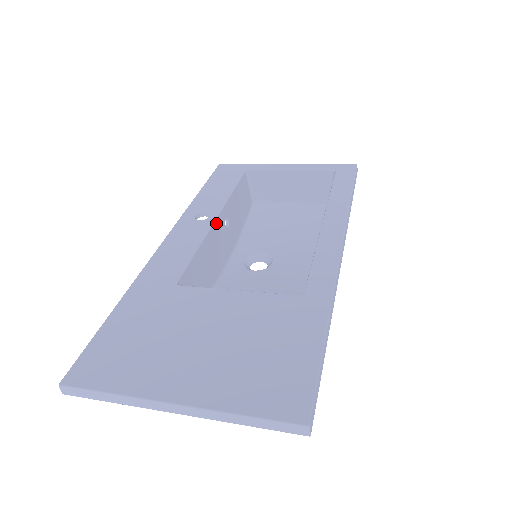
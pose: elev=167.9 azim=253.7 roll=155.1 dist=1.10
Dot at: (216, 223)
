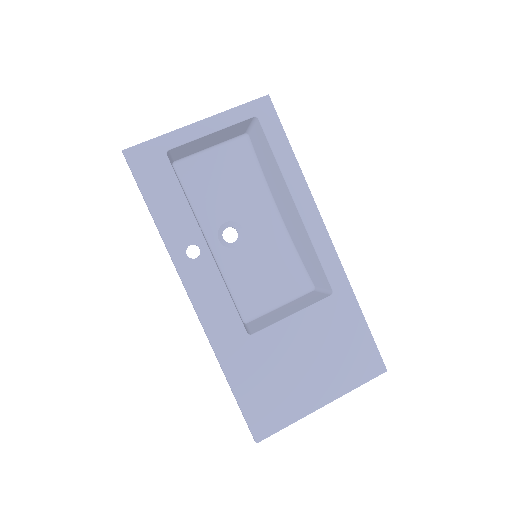
Dot at: occluded
